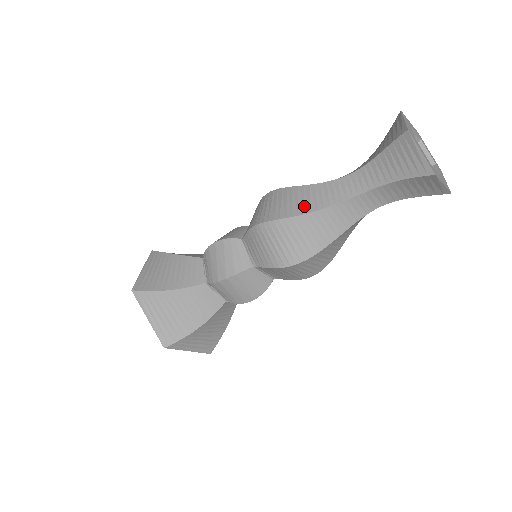
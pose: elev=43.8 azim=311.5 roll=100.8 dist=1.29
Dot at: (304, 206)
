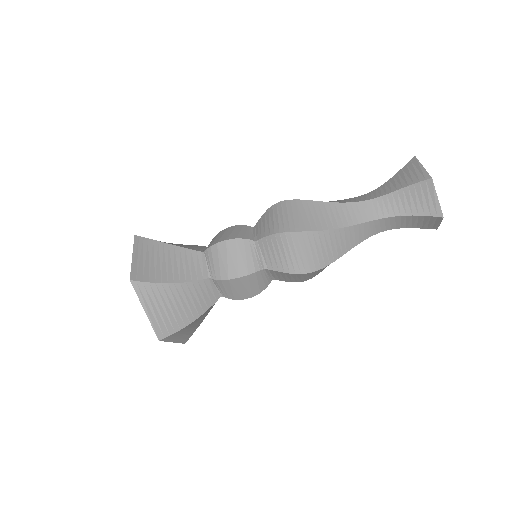
Dot at: (327, 222)
